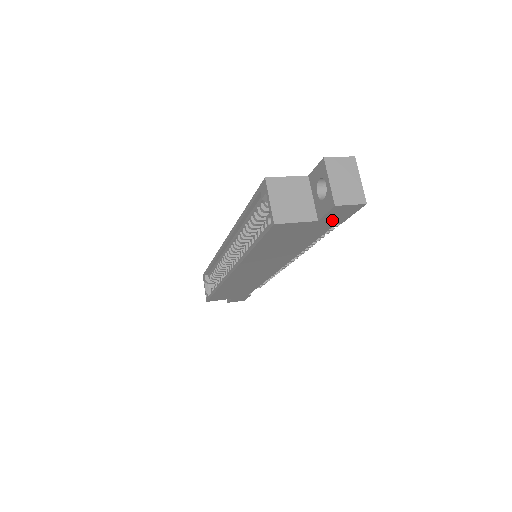
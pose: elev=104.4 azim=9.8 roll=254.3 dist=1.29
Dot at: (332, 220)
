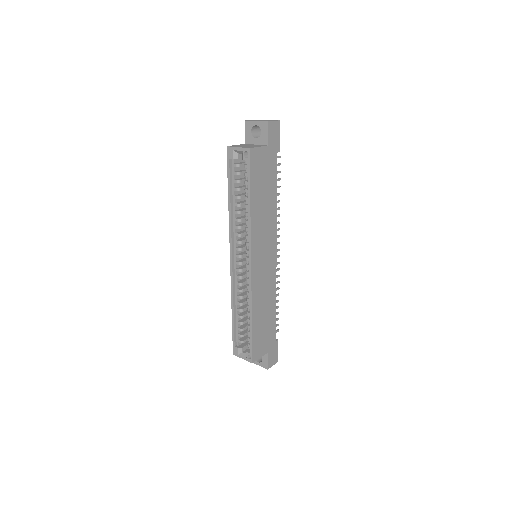
Dot at: (273, 146)
